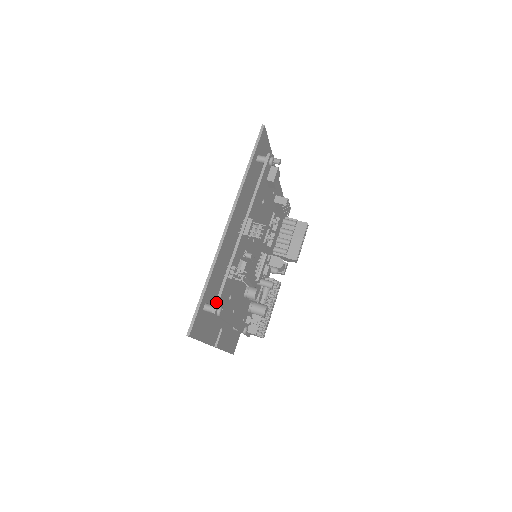
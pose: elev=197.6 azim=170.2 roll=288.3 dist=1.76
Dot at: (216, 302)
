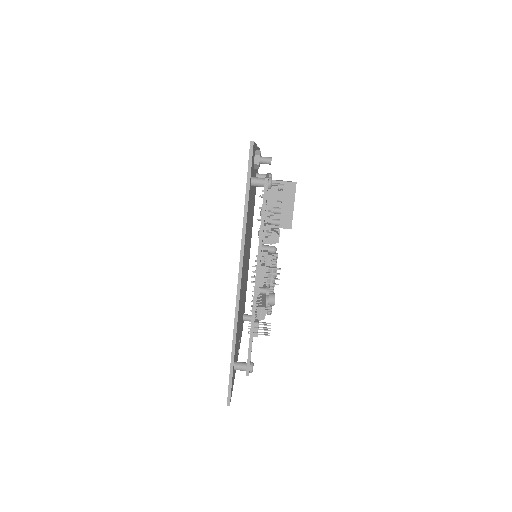
Dot at: (247, 365)
